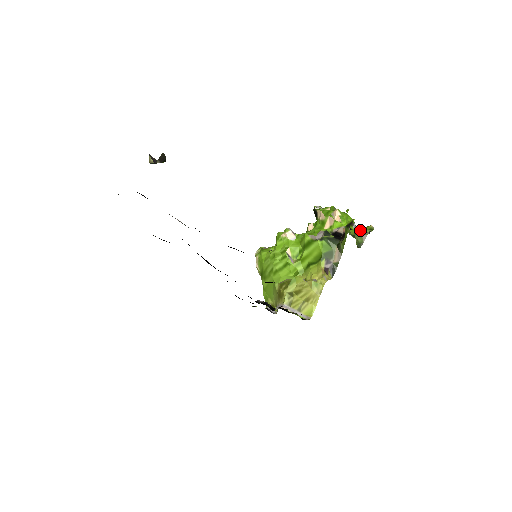
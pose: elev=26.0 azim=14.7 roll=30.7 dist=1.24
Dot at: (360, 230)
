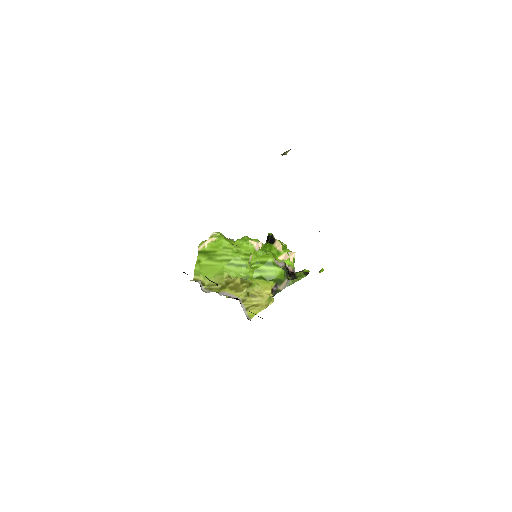
Dot at: occluded
